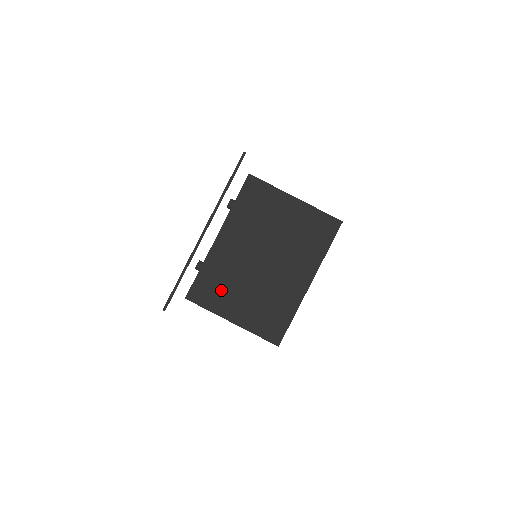
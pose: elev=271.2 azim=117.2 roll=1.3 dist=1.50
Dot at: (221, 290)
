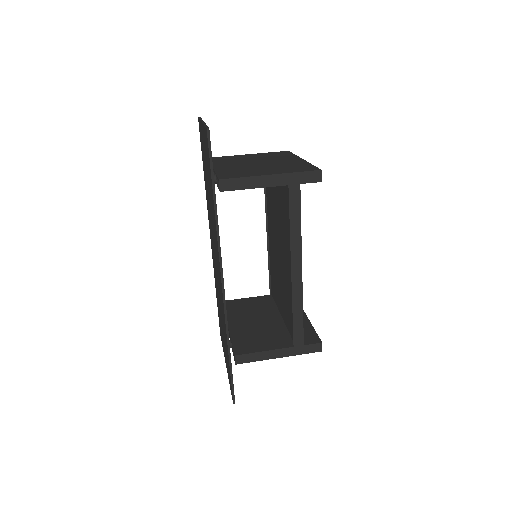
Dot at: (243, 172)
